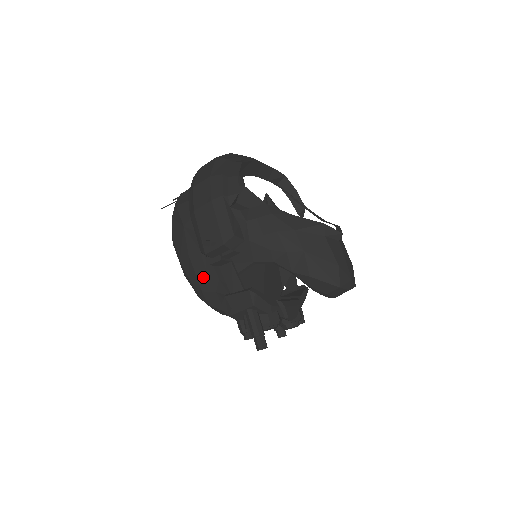
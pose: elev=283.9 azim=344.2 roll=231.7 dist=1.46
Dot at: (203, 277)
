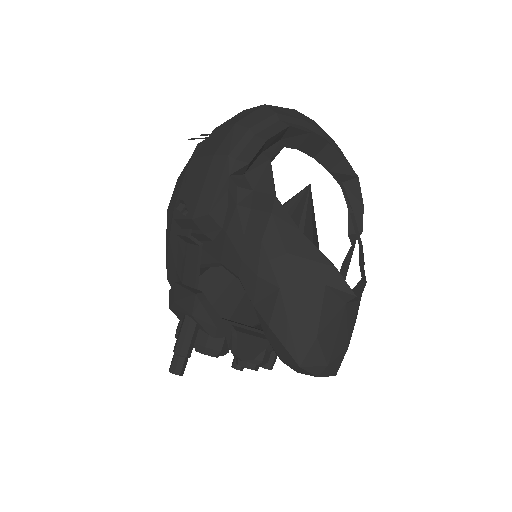
Dot at: (174, 244)
